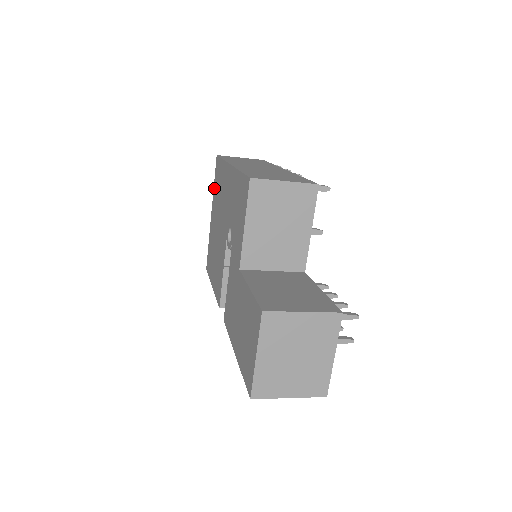
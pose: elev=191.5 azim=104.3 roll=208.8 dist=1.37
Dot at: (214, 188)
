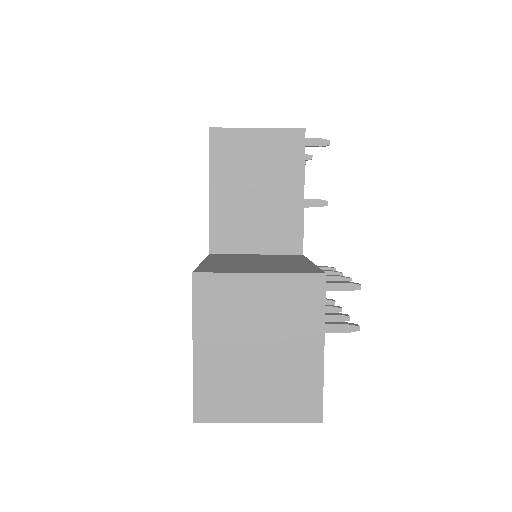
Dot at: occluded
